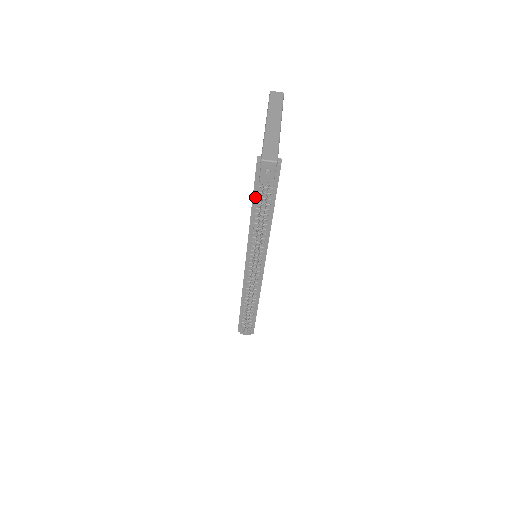
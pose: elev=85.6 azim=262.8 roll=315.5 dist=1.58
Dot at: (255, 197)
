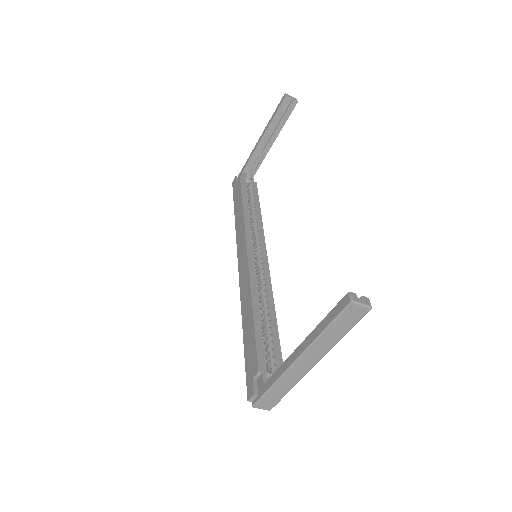
Dot at: occluded
